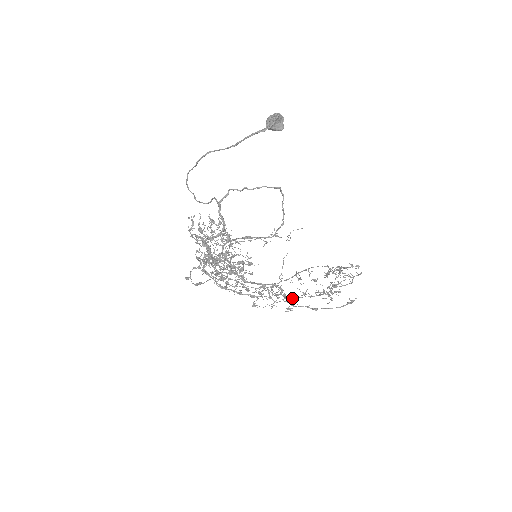
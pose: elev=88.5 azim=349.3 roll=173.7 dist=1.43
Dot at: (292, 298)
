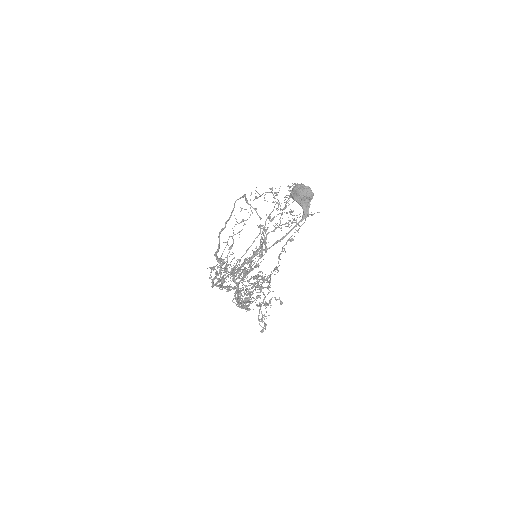
Dot at: (265, 243)
